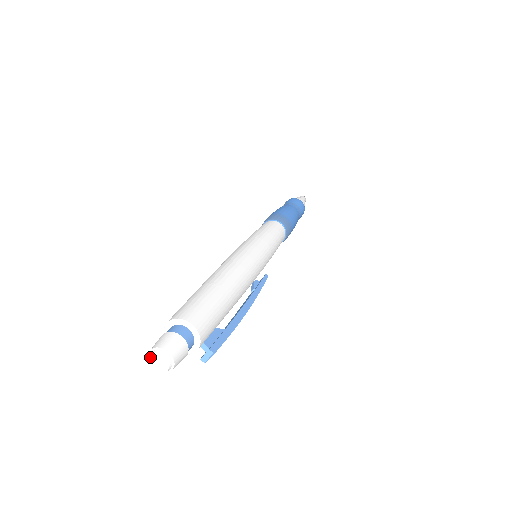
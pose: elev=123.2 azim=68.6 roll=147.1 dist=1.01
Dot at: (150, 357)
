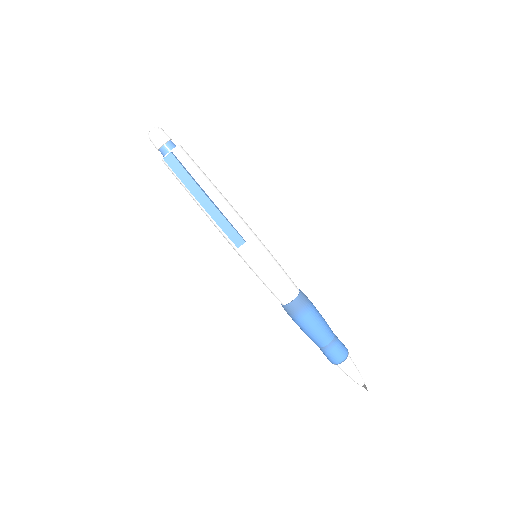
Dot at: occluded
